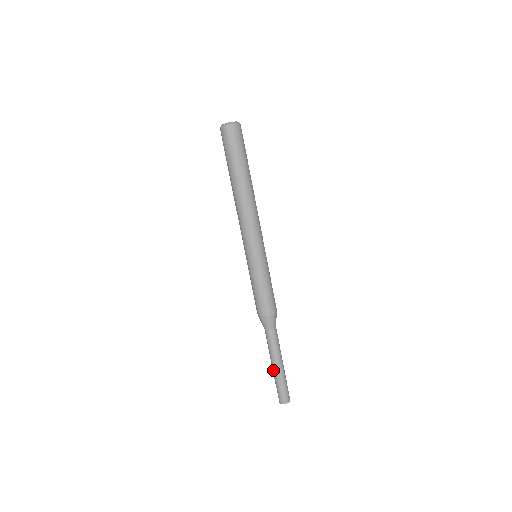
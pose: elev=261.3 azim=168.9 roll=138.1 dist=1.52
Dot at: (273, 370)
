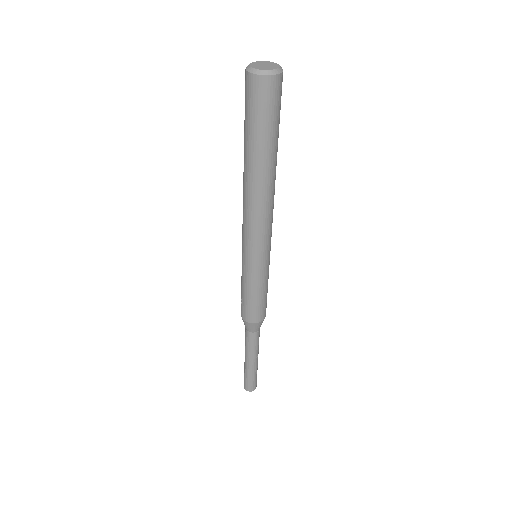
Dot at: (251, 367)
